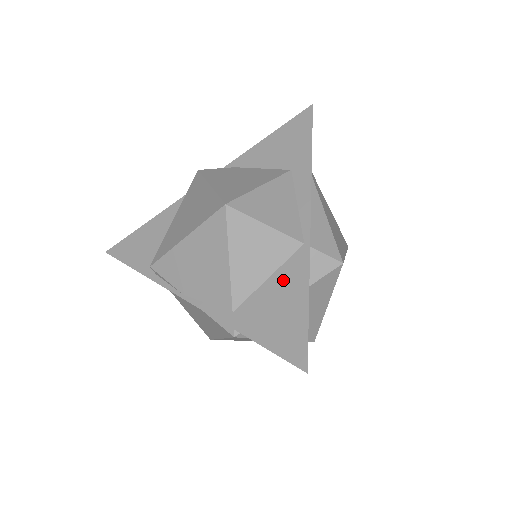
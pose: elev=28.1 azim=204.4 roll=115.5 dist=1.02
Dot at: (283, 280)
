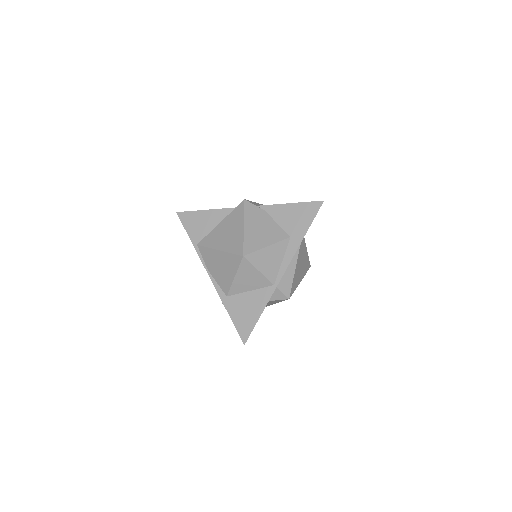
Dot at: (256, 297)
